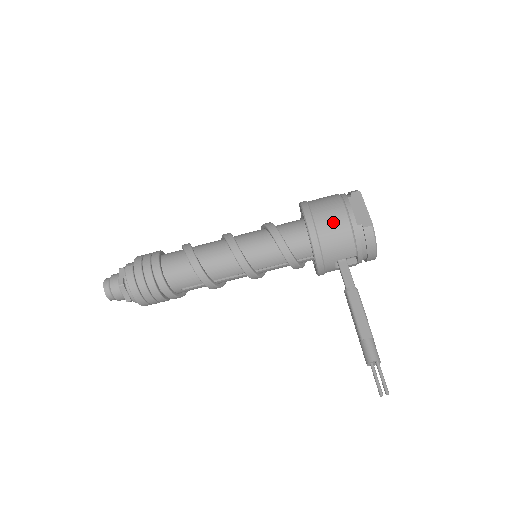
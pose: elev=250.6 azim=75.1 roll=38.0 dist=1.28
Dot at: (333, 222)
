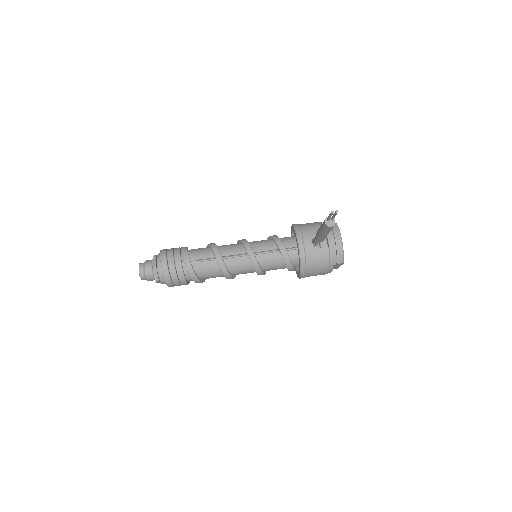
Dot at: (310, 223)
